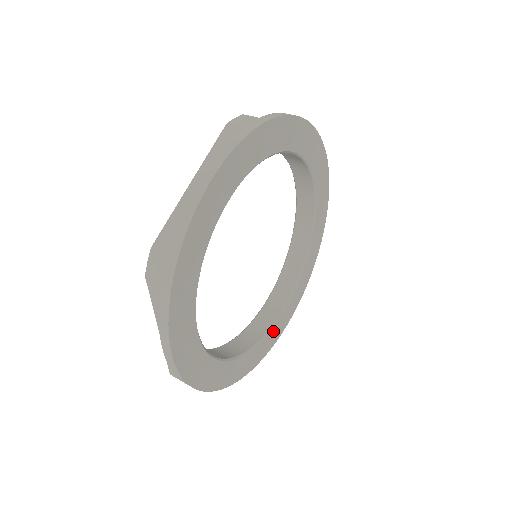
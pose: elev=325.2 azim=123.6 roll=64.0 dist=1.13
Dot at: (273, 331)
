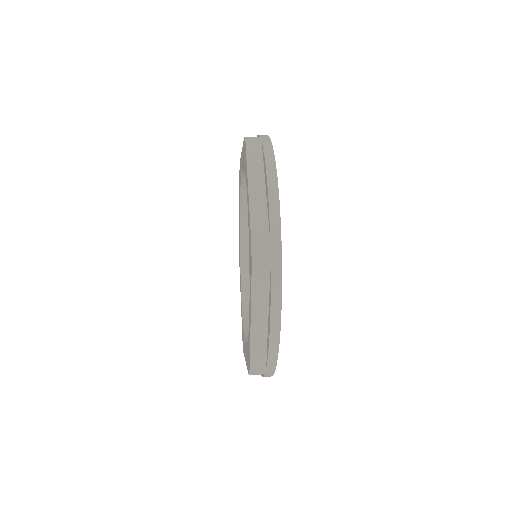
Dot at: occluded
